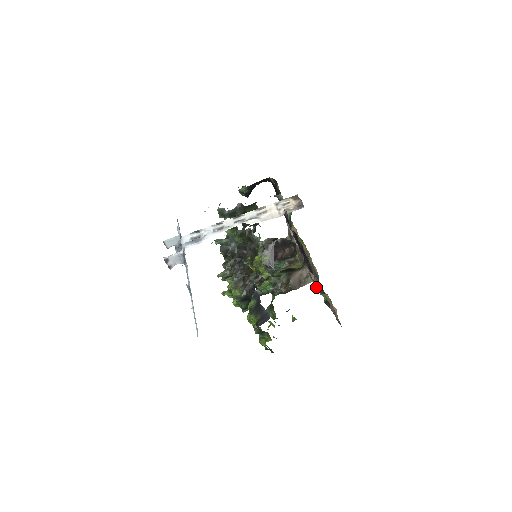
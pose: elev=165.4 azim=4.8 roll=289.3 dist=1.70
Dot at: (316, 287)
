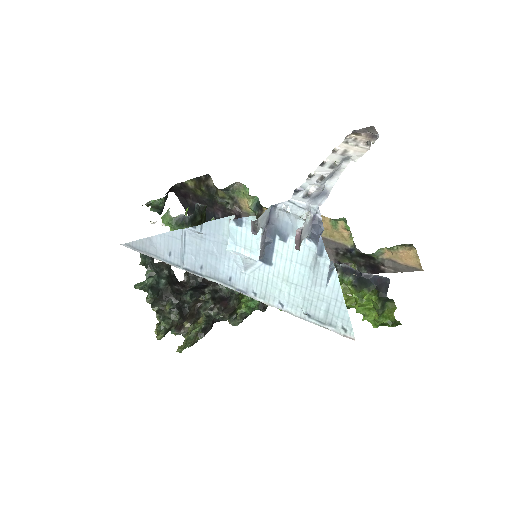
Dot at: occluded
